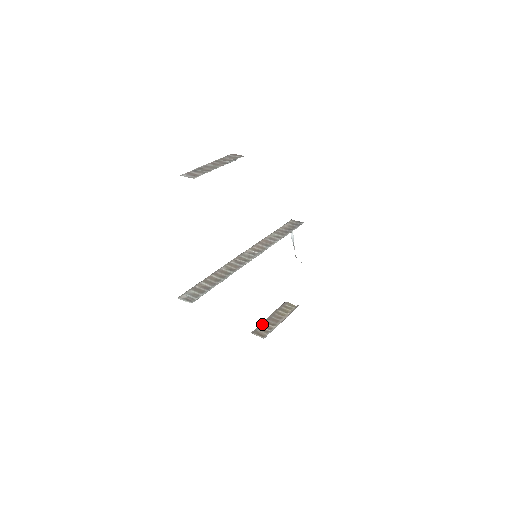
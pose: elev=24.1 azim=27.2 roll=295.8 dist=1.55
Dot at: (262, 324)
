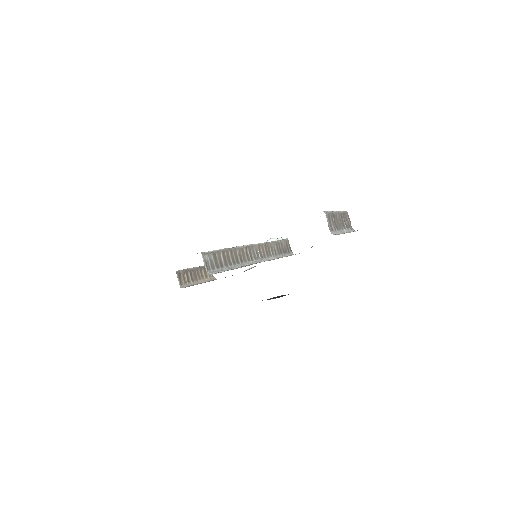
Dot at: (187, 271)
